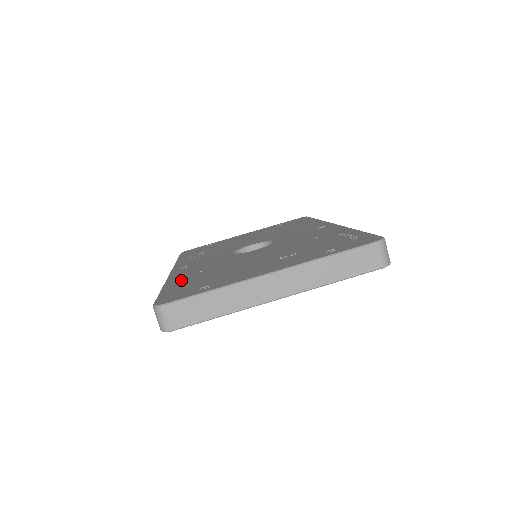
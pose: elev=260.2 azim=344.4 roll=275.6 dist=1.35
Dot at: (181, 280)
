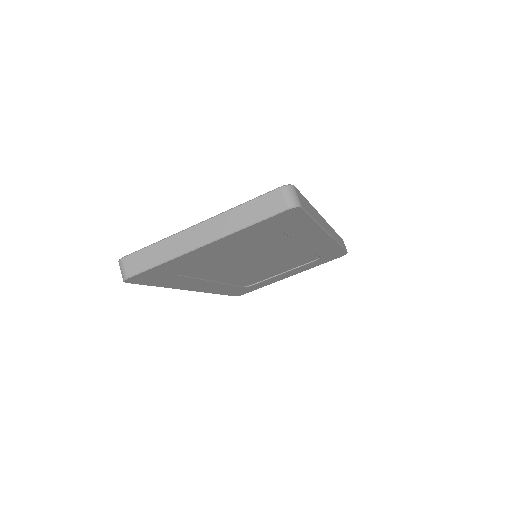
Dot at: occluded
